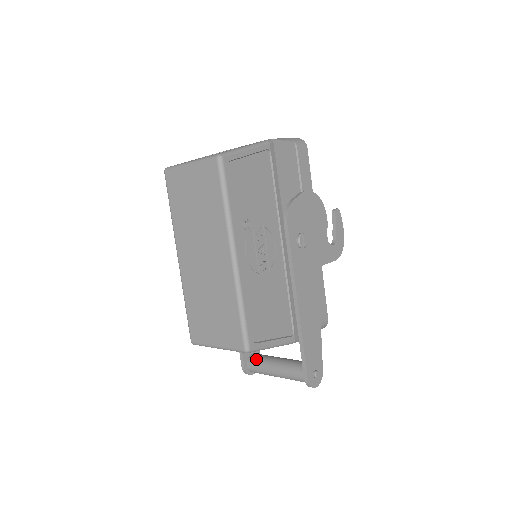
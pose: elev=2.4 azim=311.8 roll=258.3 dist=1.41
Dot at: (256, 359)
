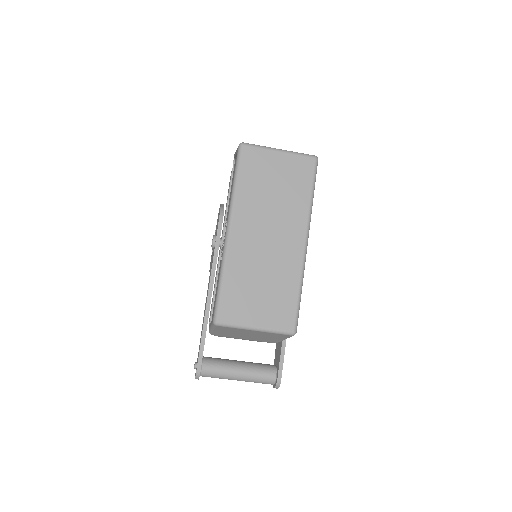
Dot at: (215, 361)
